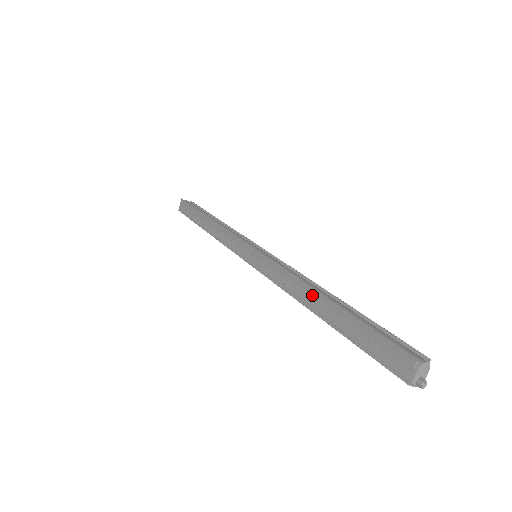
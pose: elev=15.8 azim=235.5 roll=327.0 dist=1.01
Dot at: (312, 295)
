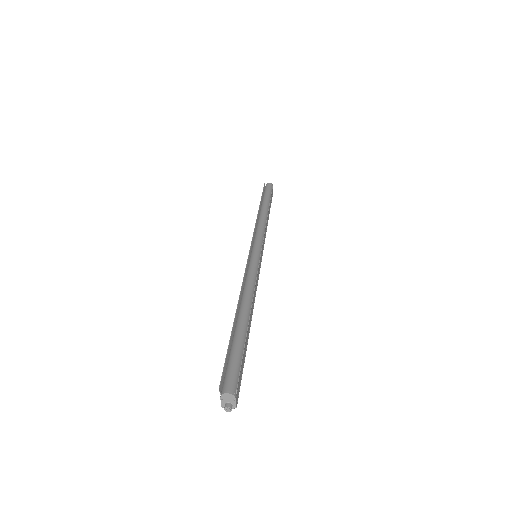
Dot at: (239, 309)
